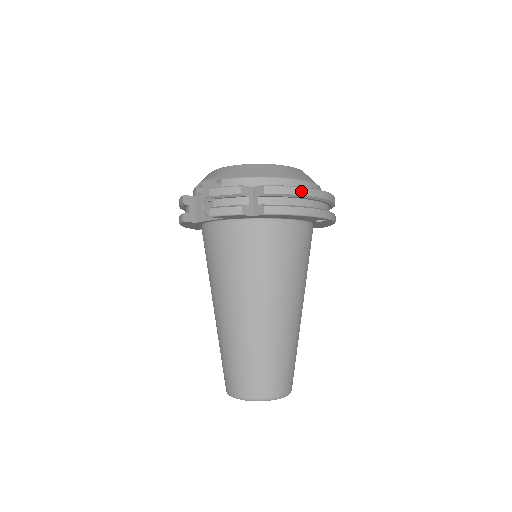
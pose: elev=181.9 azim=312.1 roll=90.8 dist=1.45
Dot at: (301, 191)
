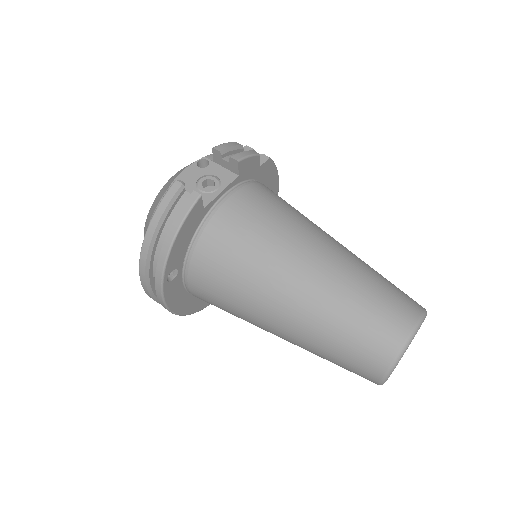
Dot at: occluded
